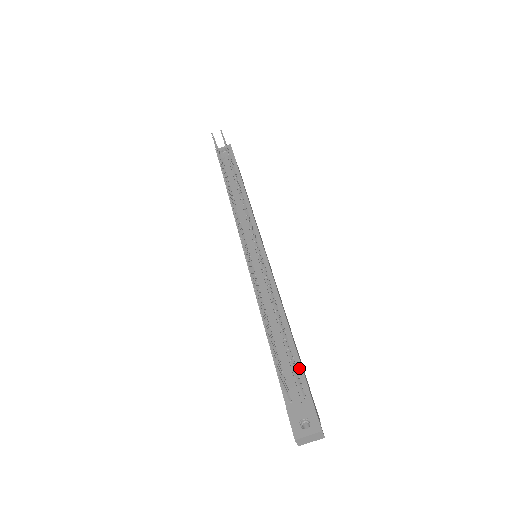
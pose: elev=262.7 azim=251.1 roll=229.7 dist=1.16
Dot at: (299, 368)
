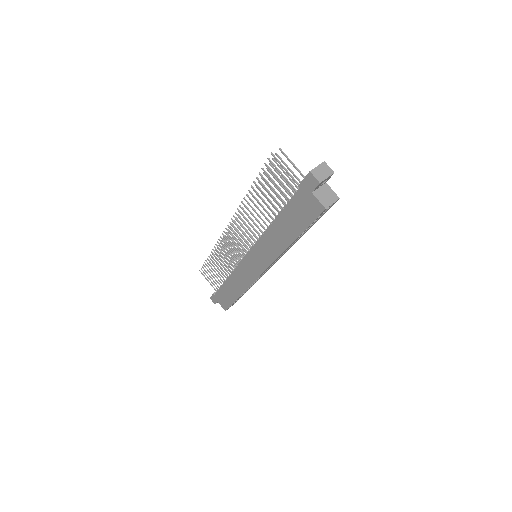
Dot at: occluded
